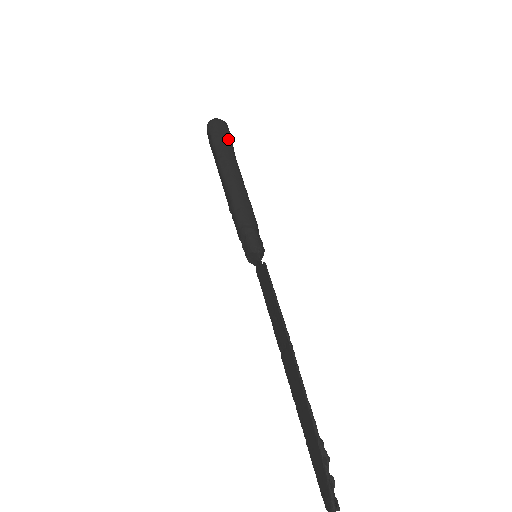
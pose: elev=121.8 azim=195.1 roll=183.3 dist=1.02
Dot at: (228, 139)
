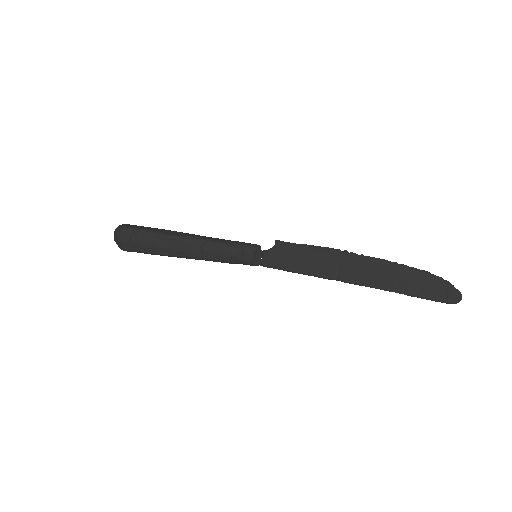
Dot at: occluded
